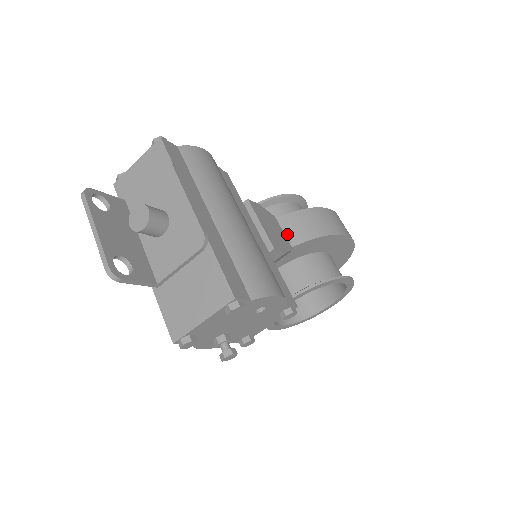
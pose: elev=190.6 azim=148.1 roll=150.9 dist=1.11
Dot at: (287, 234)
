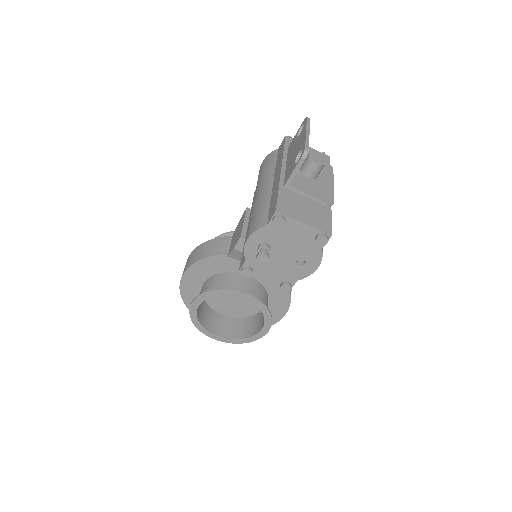
Dot at: occluded
